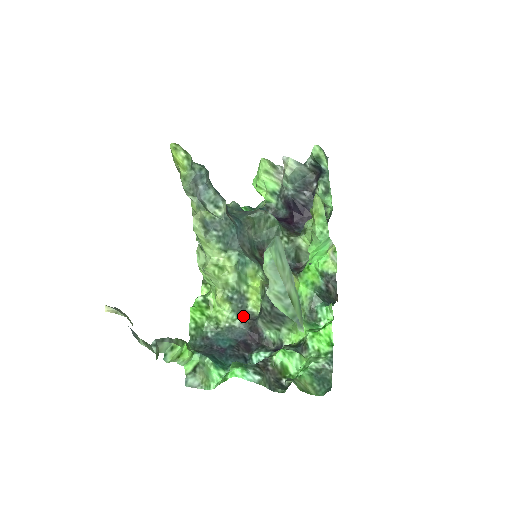
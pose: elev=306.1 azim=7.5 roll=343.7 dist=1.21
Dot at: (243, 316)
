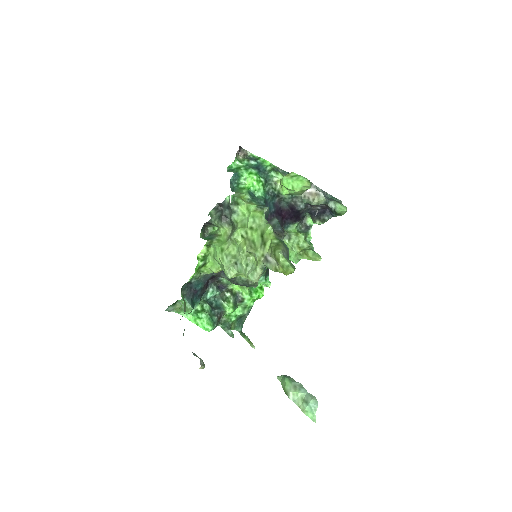
Dot at: occluded
